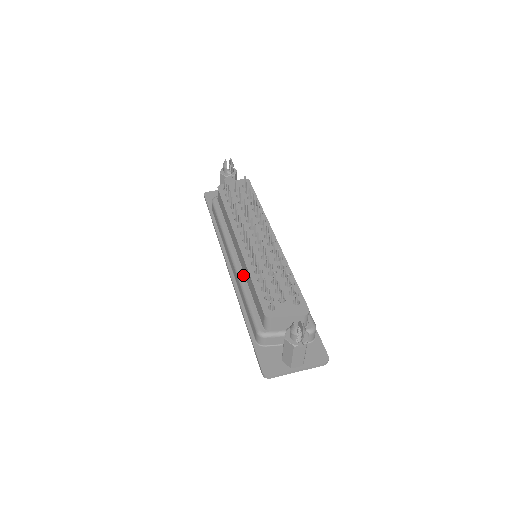
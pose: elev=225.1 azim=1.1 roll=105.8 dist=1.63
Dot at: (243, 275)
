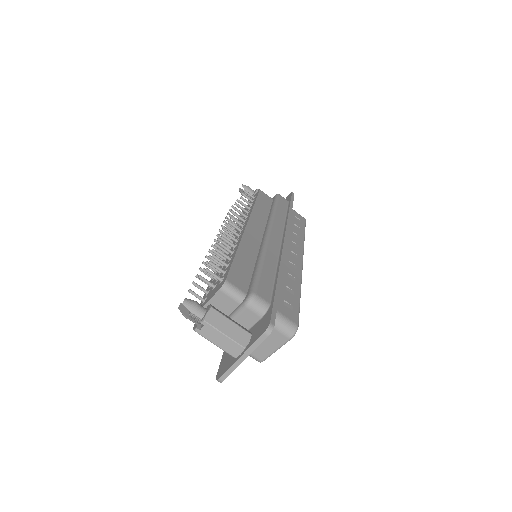
Dot at: occluded
